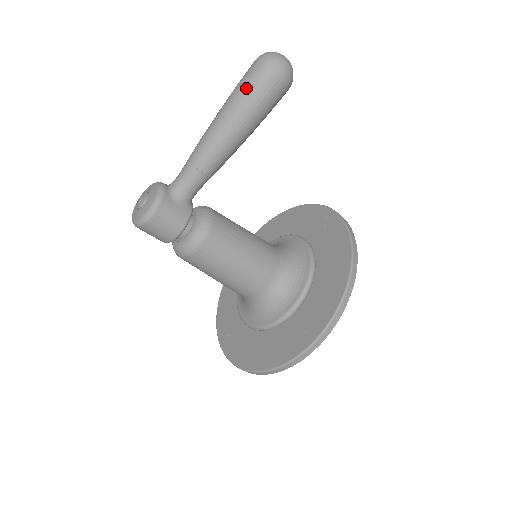
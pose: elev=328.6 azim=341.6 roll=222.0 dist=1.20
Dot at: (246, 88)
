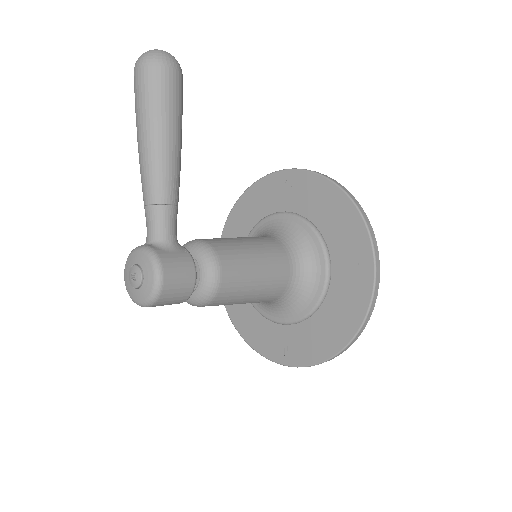
Dot at: (150, 97)
